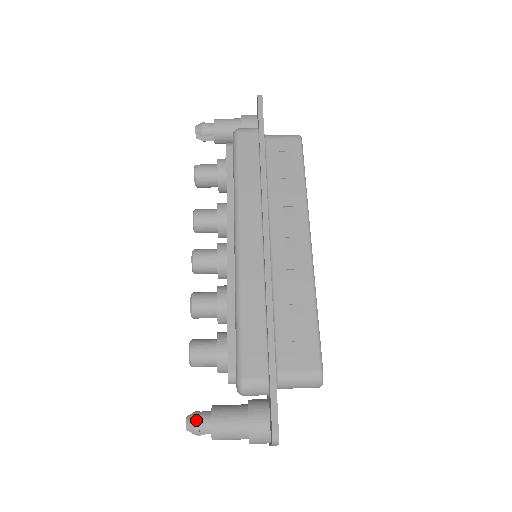
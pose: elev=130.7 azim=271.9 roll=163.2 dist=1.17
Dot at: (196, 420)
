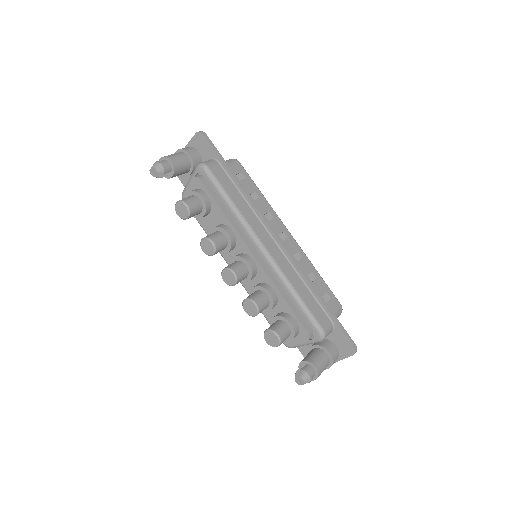
Dot at: (308, 373)
